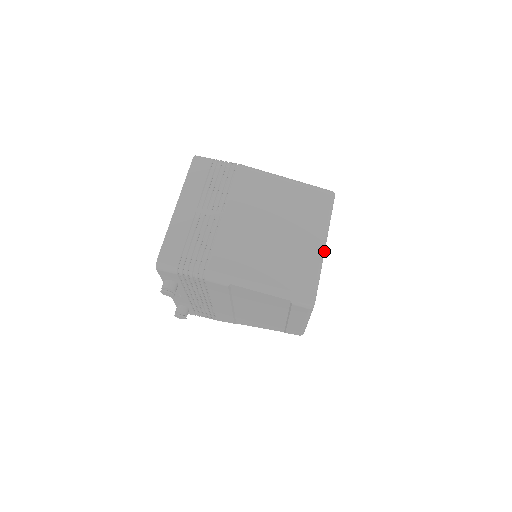
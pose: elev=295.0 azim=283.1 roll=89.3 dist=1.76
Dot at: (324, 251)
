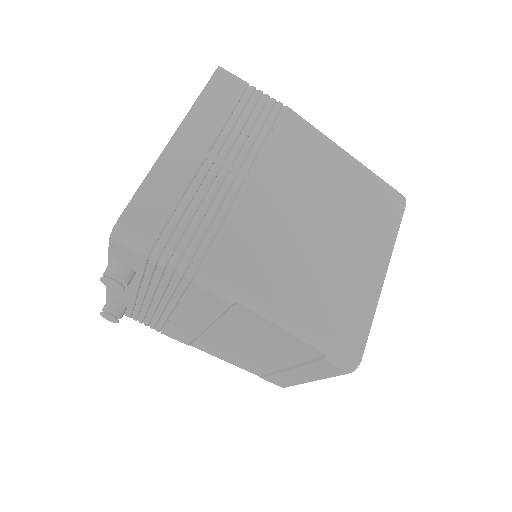
Dot at: occluded
